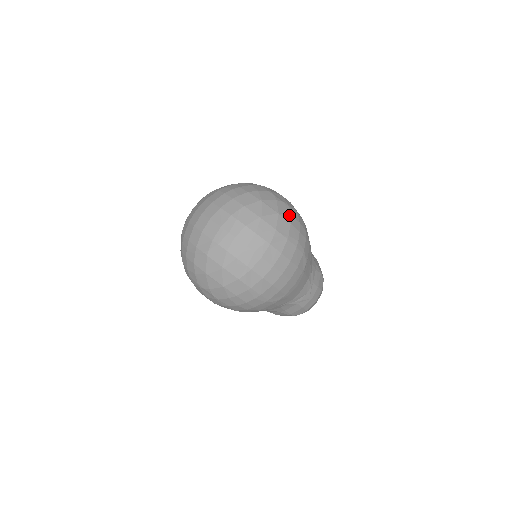
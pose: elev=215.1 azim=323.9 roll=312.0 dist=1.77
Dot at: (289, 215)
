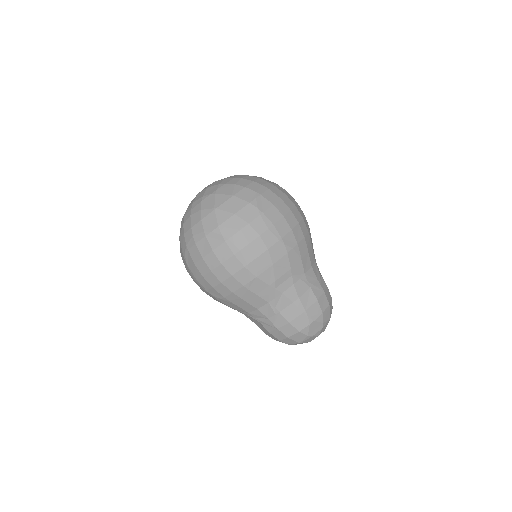
Dot at: occluded
